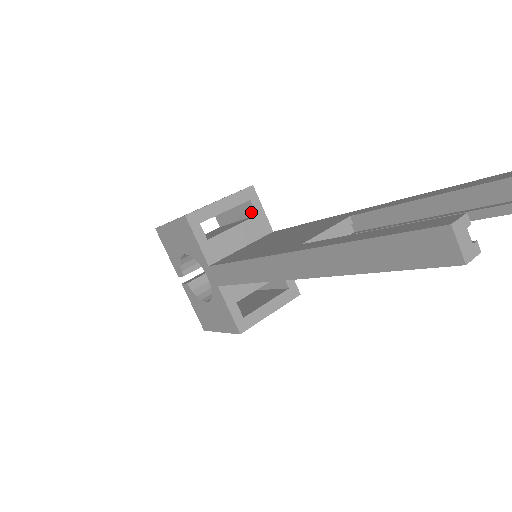
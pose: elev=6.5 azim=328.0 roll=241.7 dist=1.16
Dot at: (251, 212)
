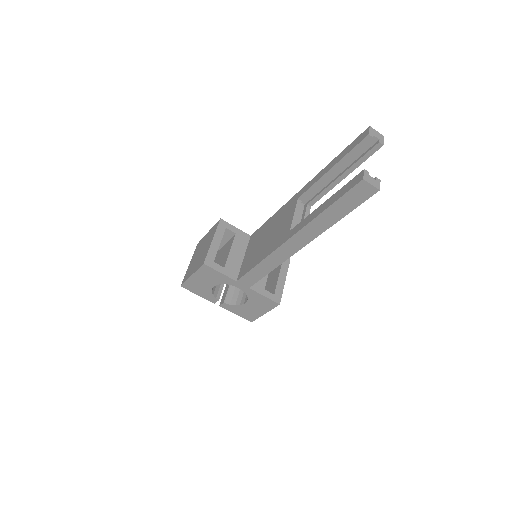
Dot at: (231, 234)
